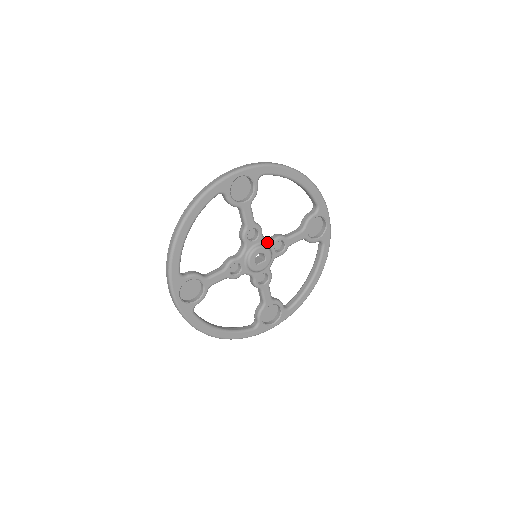
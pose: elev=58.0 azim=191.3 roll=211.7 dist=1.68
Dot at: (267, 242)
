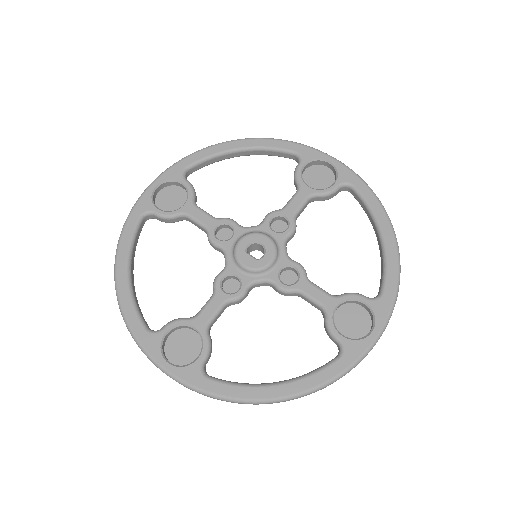
Dot at: (283, 250)
